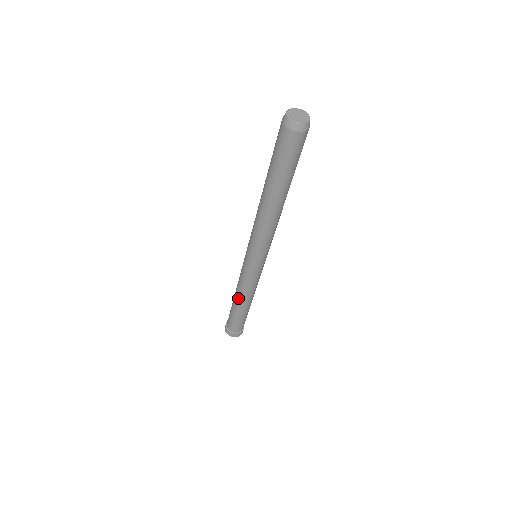
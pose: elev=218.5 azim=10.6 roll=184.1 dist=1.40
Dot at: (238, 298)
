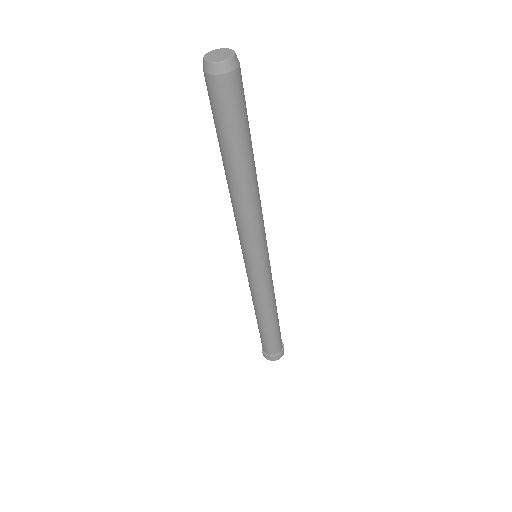
Dot at: (254, 308)
